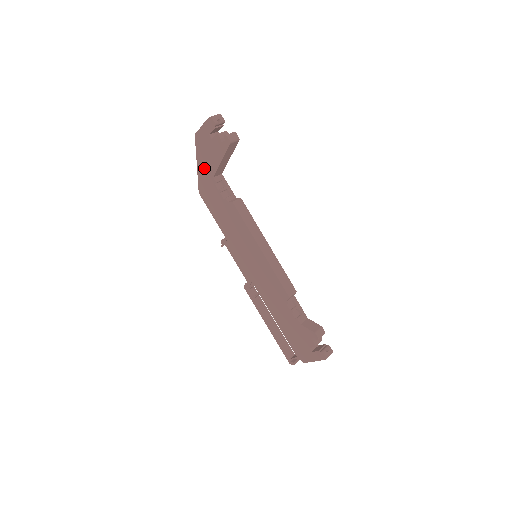
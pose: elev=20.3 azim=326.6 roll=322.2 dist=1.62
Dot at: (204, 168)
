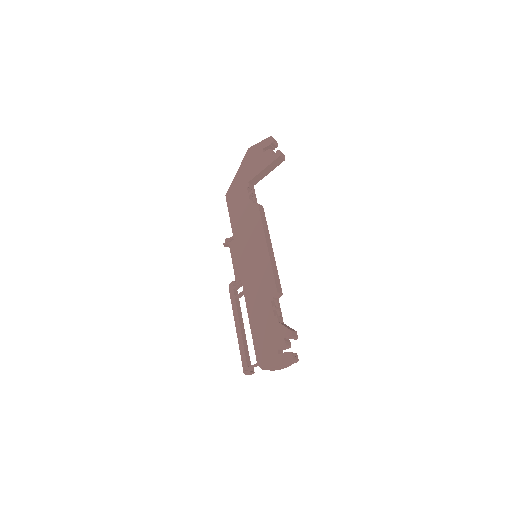
Dot at: (243, 174)
